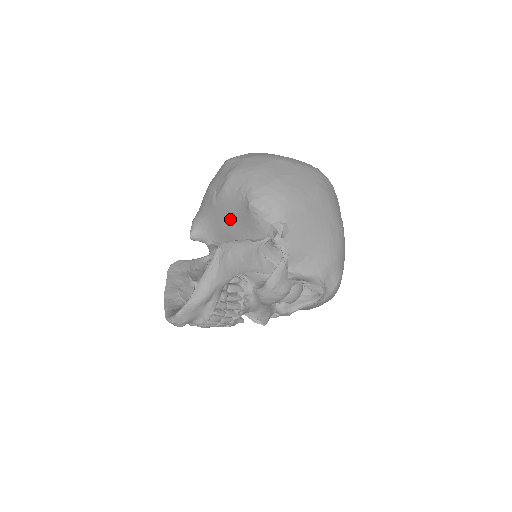
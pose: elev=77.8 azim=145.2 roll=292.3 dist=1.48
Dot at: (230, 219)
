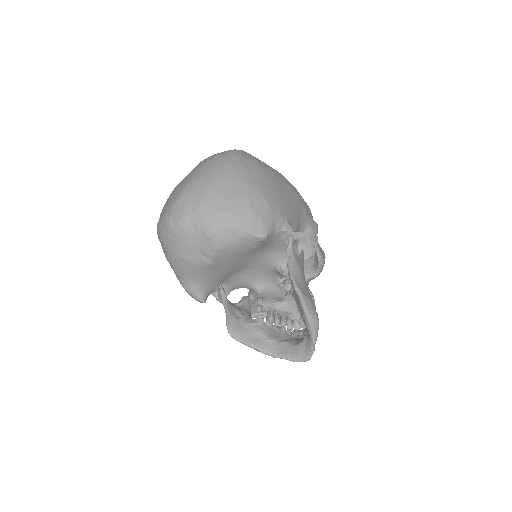
Dot at: (237, 260)
